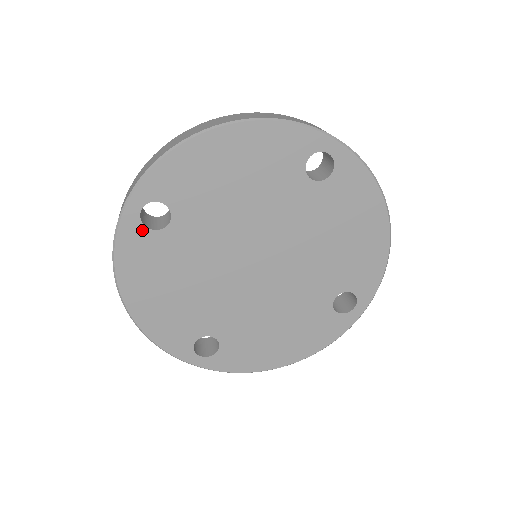
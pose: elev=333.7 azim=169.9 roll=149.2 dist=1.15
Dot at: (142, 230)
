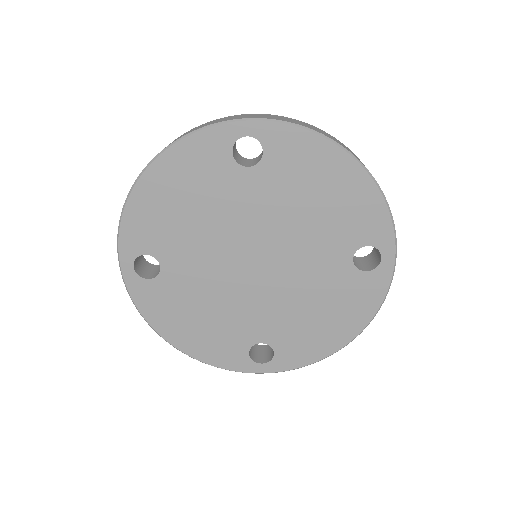
Dot at: (228, 147)
